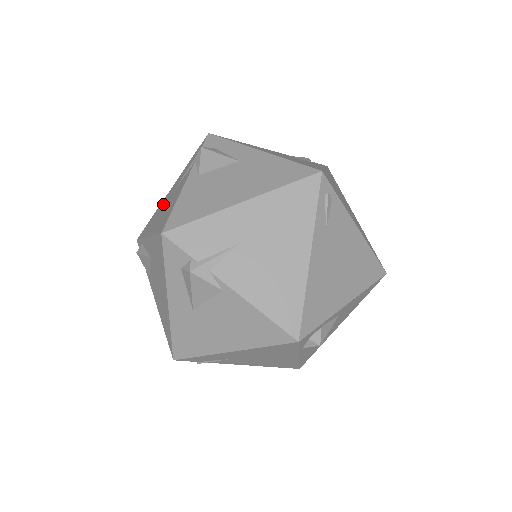
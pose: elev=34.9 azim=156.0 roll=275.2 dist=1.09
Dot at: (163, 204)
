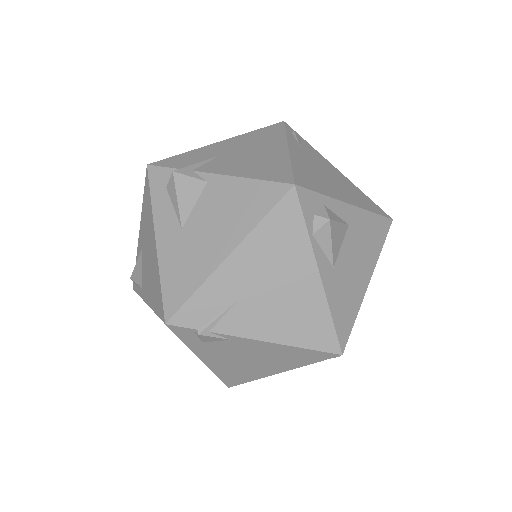
Dot at: occluded
